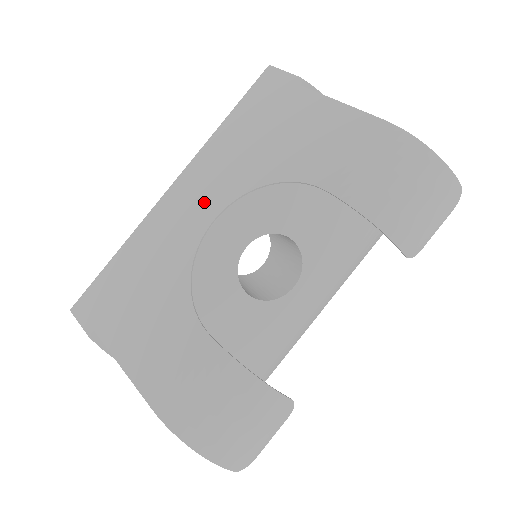
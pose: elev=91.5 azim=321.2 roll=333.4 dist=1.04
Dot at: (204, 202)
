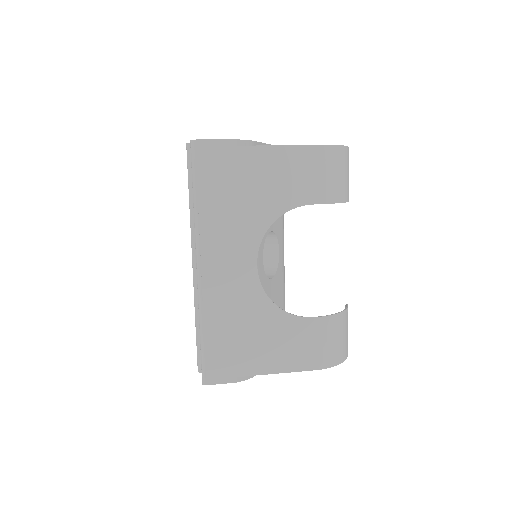
Dot at: (239, 260)
